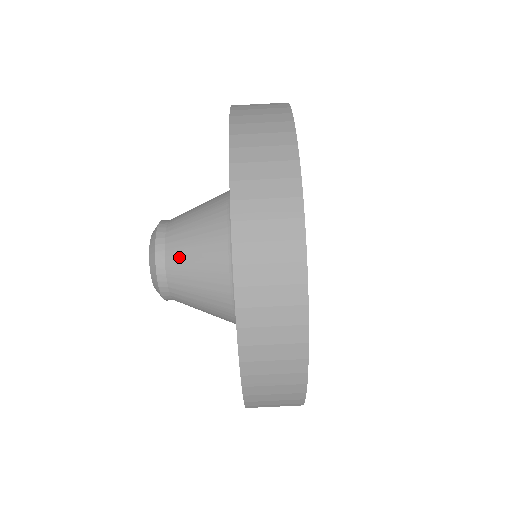
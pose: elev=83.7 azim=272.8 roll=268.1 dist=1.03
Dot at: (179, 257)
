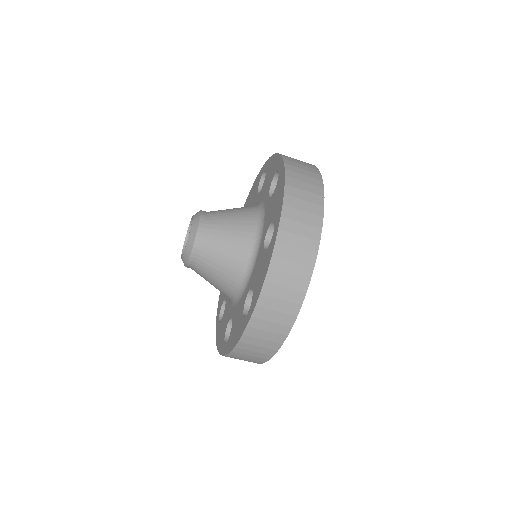
Dot at: (202, 274)
